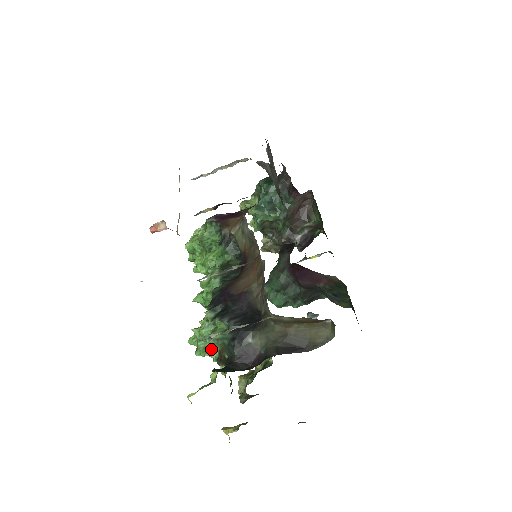
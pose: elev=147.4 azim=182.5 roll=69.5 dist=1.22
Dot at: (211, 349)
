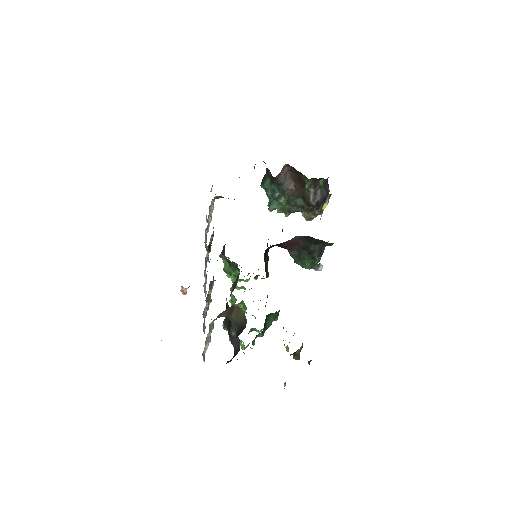
Dot at: (240, 344)
